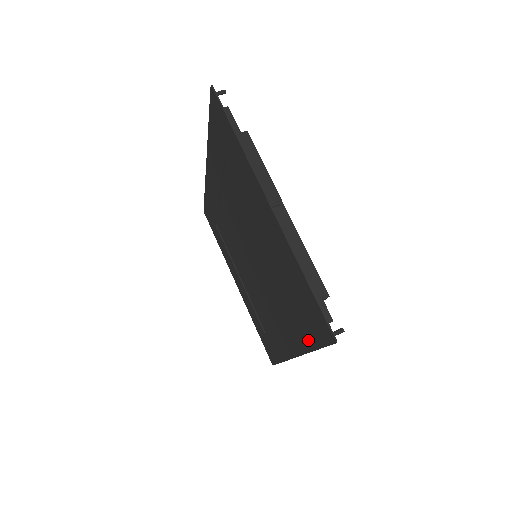
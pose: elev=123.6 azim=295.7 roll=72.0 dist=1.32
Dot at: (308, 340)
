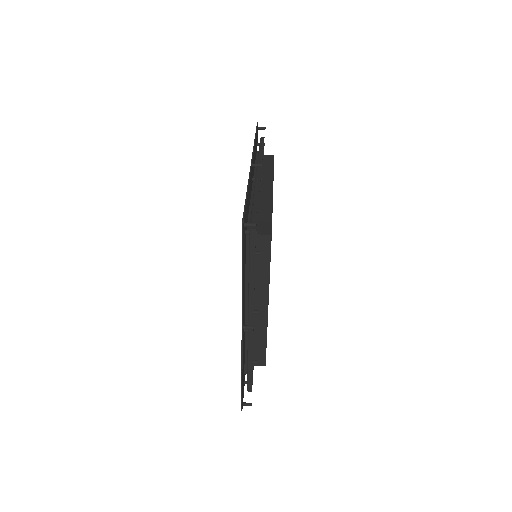
Dot at: occluded
